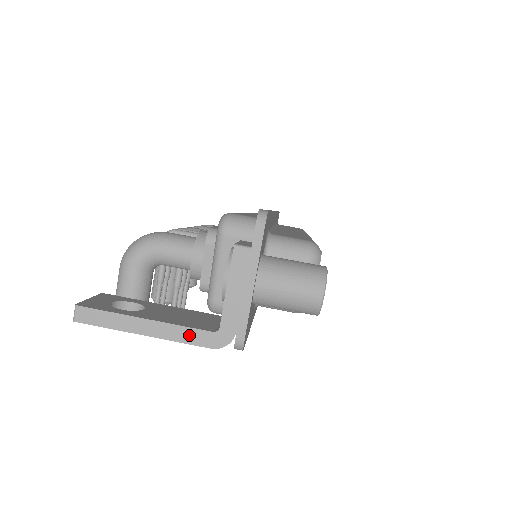
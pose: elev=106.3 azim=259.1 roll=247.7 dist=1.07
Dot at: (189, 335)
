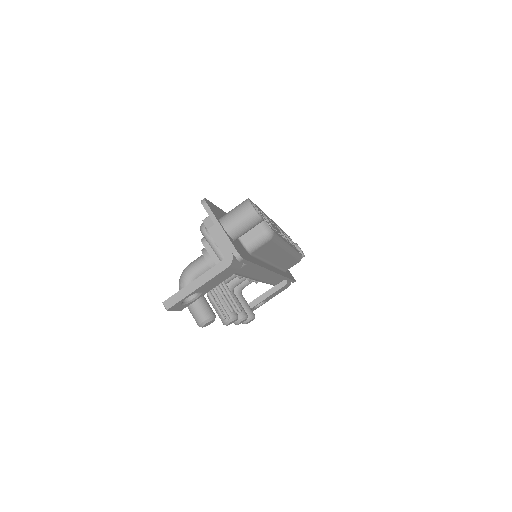
Dot at: (215, 271)
